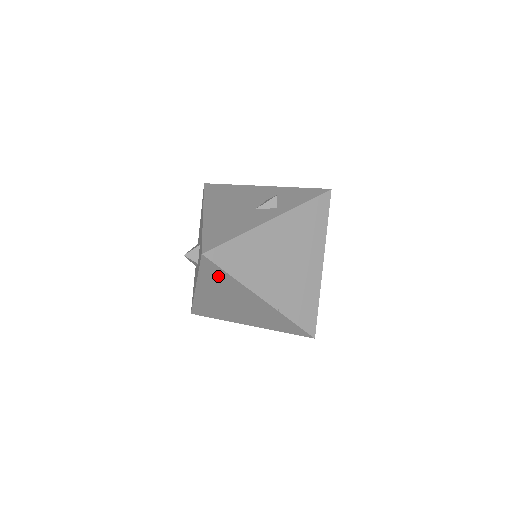
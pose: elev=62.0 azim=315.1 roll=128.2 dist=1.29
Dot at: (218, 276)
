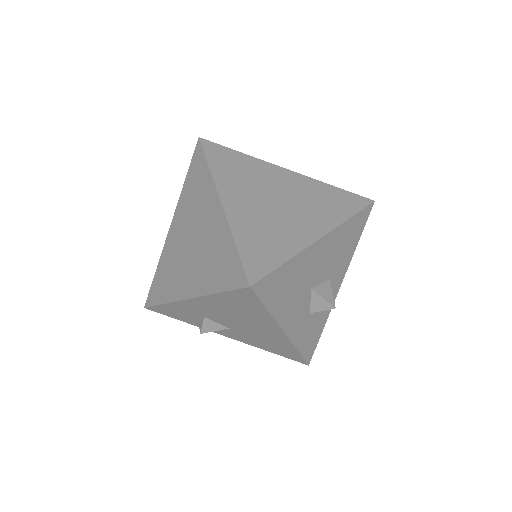
Dot at: (197, 176)
